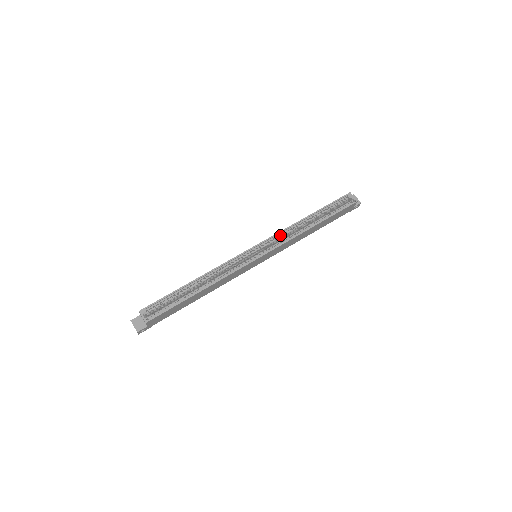
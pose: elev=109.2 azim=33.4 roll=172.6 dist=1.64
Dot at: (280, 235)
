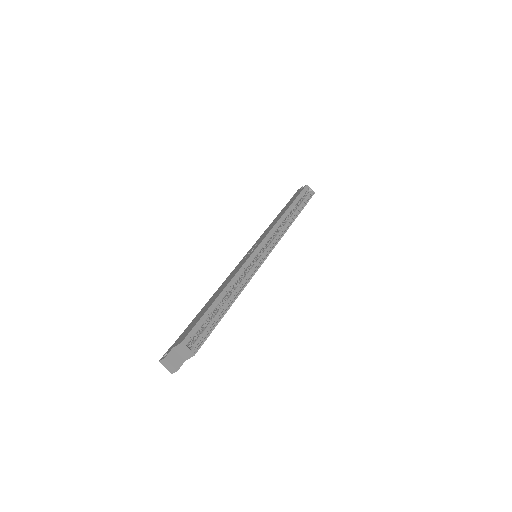
Dot at: (273, 231)
